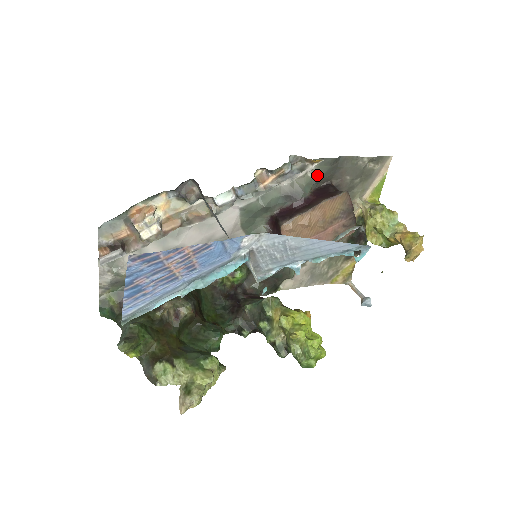
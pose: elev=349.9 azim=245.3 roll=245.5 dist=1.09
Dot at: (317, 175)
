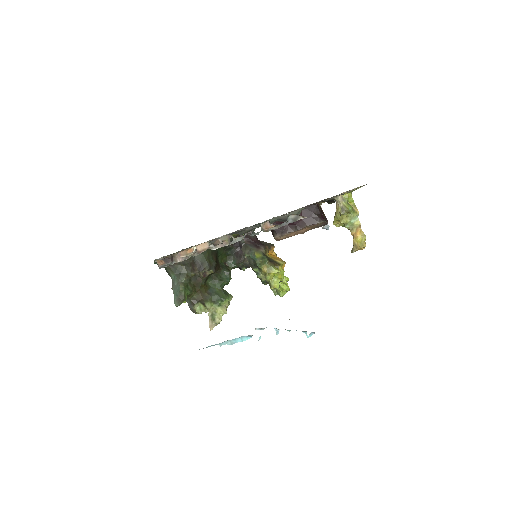
Dot at: occluded
